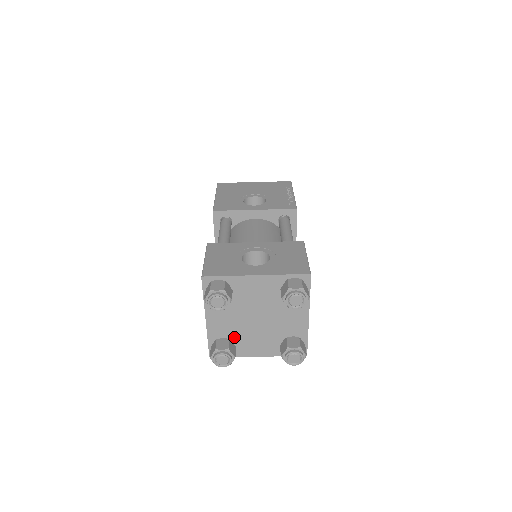
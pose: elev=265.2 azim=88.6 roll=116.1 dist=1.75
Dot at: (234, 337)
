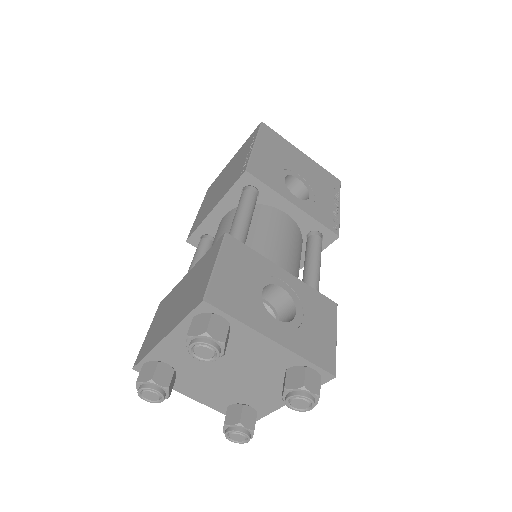
Dot at: (182, 370)
